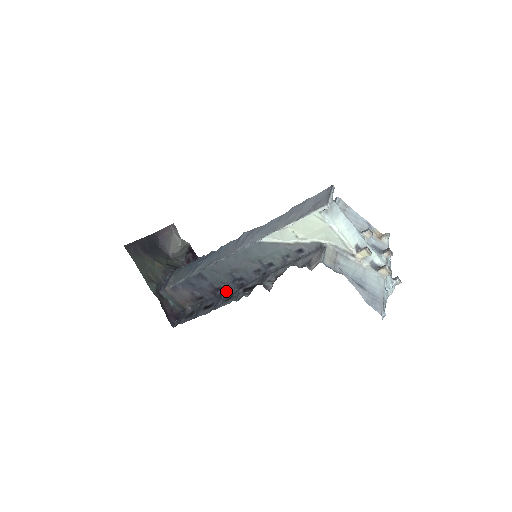
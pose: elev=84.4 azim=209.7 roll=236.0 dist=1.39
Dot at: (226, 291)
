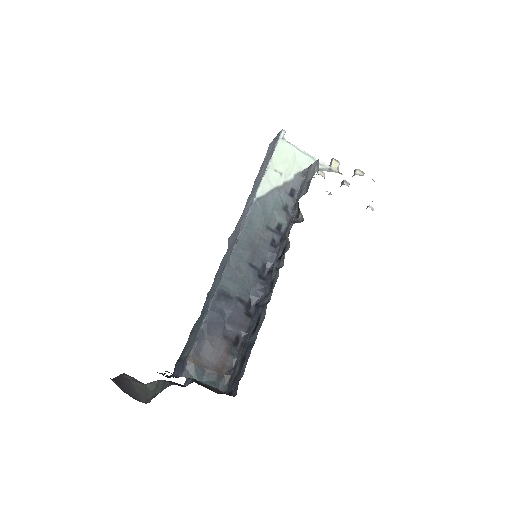
Dot at: (259, 298)
